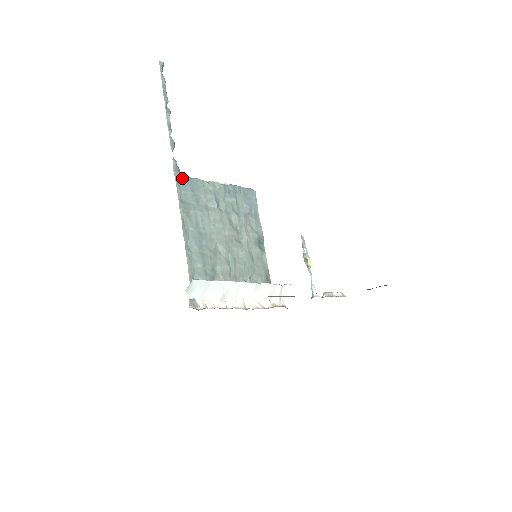
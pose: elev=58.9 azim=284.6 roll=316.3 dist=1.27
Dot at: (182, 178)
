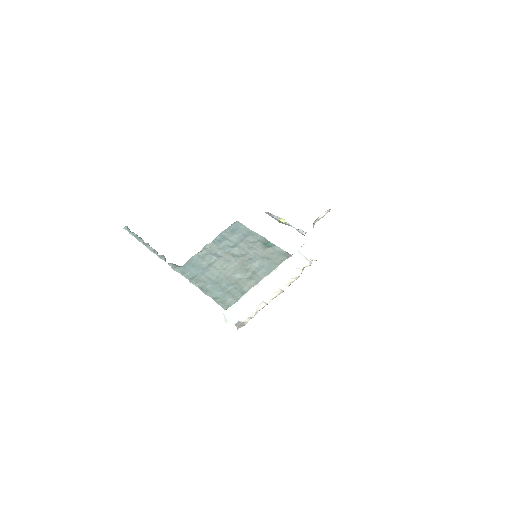
Dot at: (181, 267)
